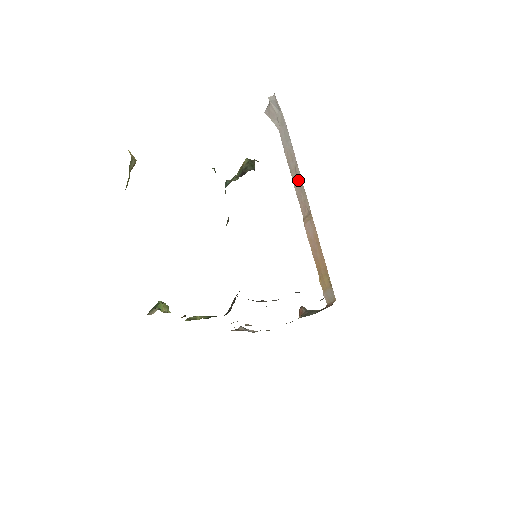
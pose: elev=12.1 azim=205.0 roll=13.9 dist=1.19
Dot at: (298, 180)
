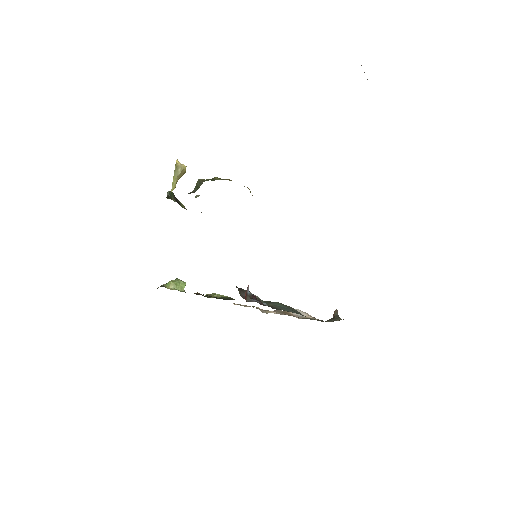
Dot at: occluded
